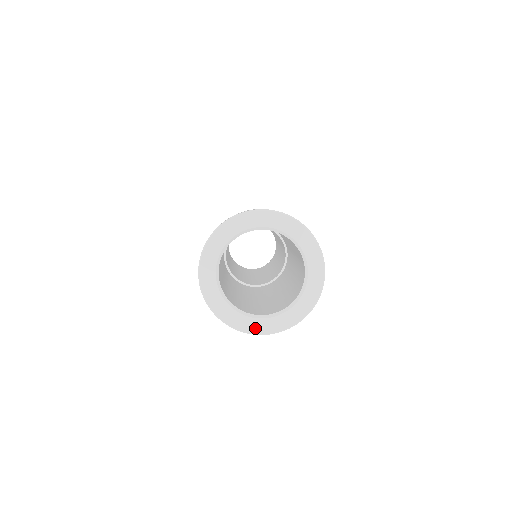
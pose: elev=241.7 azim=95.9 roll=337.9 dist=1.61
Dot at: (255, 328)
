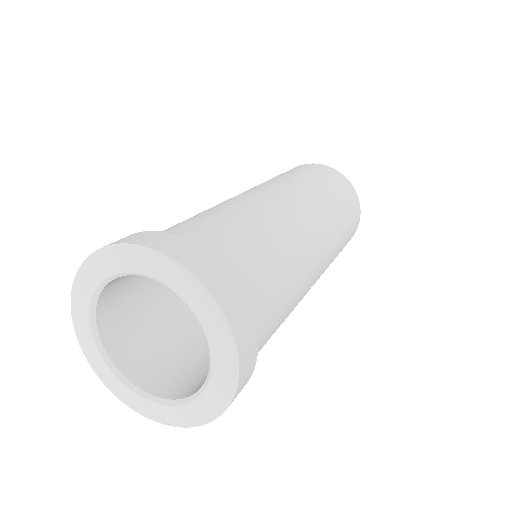
Dot at: (100, 371)
